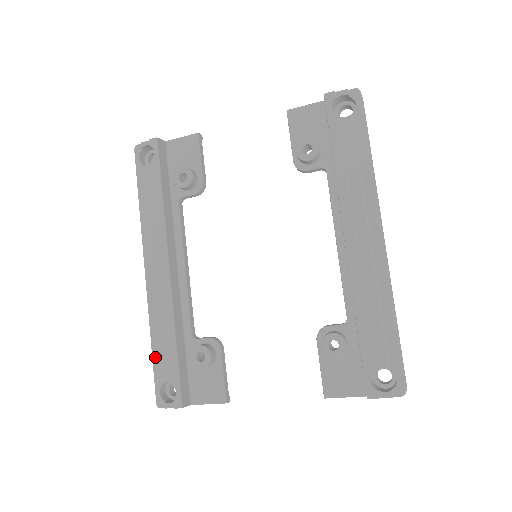
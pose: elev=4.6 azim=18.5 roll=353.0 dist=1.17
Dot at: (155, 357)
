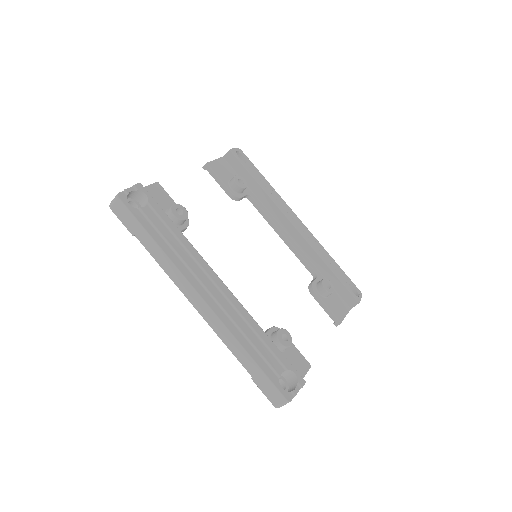
Dot at: (259, 362)
